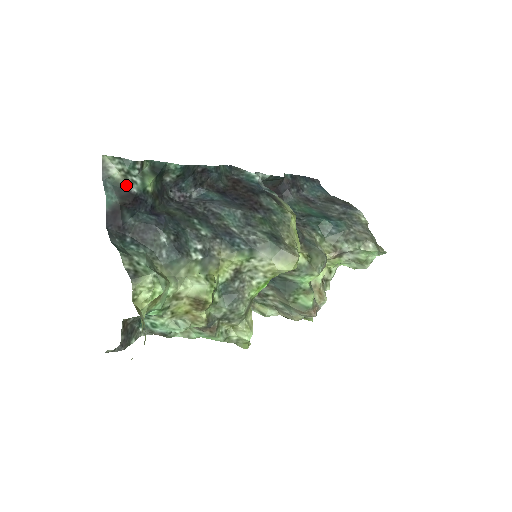
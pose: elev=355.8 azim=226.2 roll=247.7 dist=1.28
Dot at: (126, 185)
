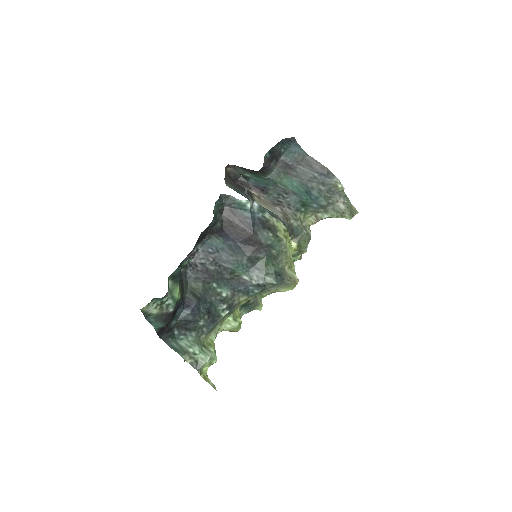
Dot at: (164, 312)
